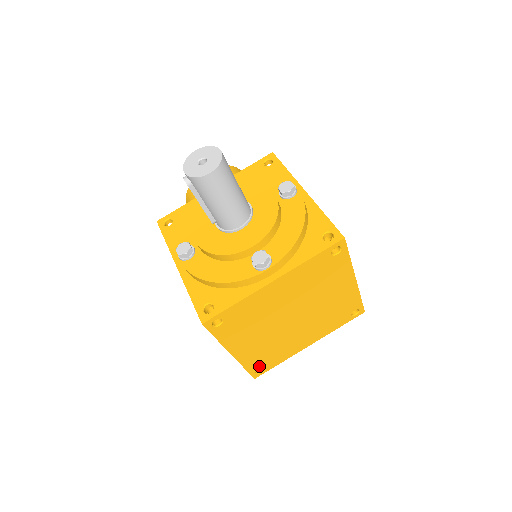
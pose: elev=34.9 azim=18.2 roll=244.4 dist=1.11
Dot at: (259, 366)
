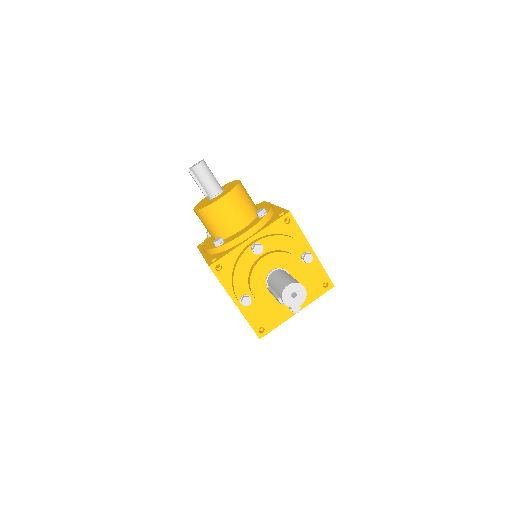
Dot at: occluded
